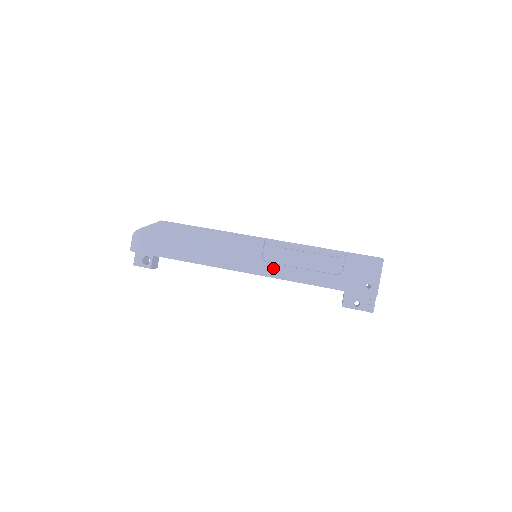
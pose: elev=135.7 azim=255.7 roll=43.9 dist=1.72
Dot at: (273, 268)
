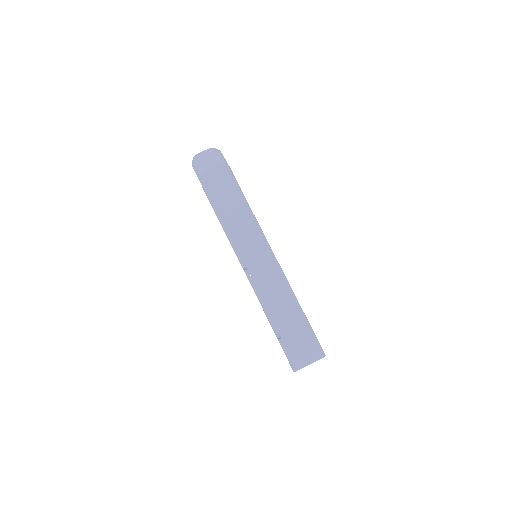
Dot at: (250, 283)
